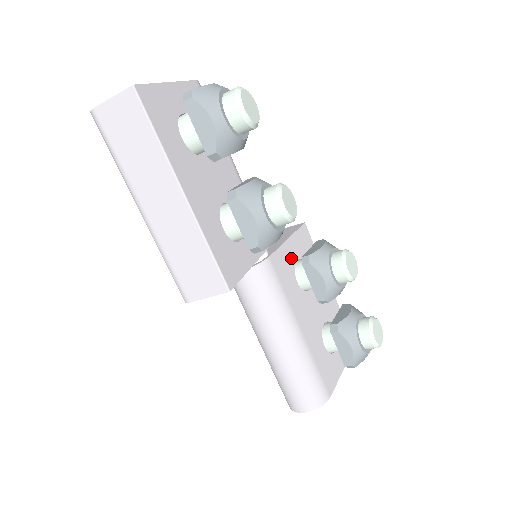
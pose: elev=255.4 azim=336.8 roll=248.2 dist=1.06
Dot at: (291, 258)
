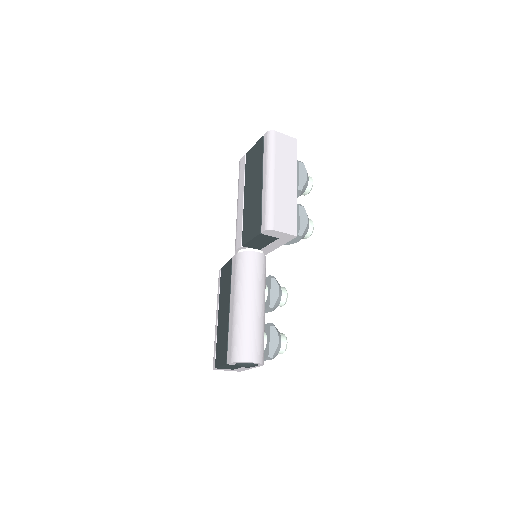
Dot at: occluded
